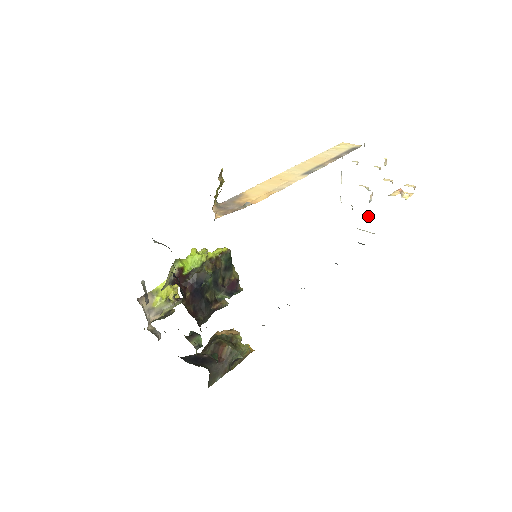
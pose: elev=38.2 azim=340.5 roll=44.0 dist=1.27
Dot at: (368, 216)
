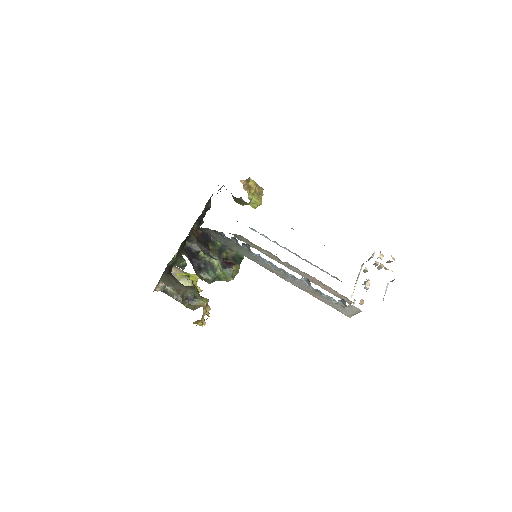
Dot at: (362, 300)
